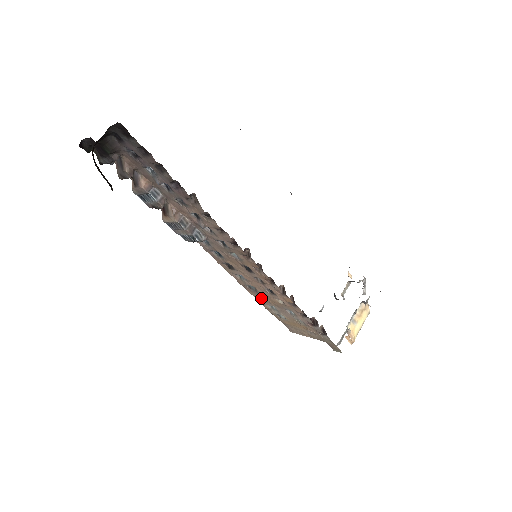
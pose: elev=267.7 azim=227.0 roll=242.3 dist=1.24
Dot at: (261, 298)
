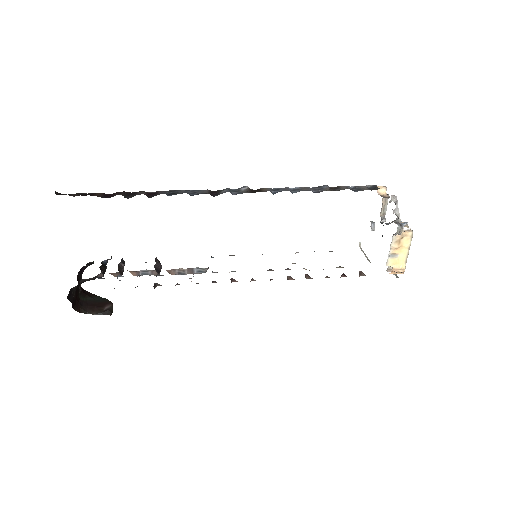
Dot at: occluded
